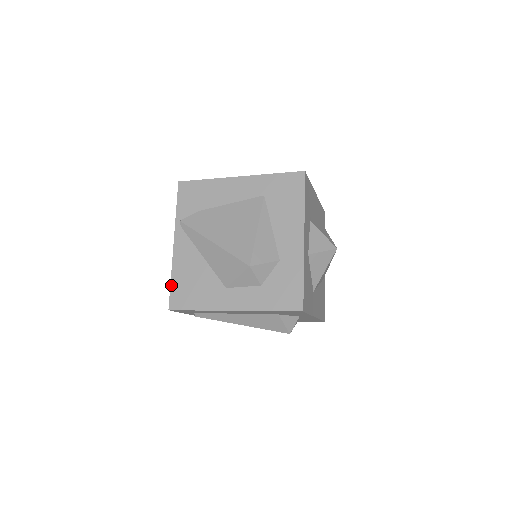
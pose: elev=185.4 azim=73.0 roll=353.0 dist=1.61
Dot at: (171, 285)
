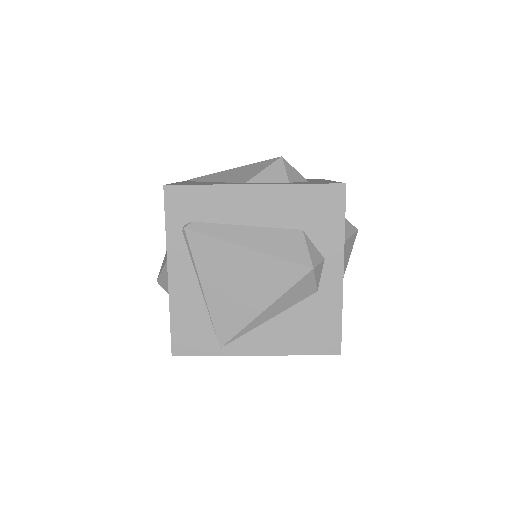
Dot at: (171, 183)
